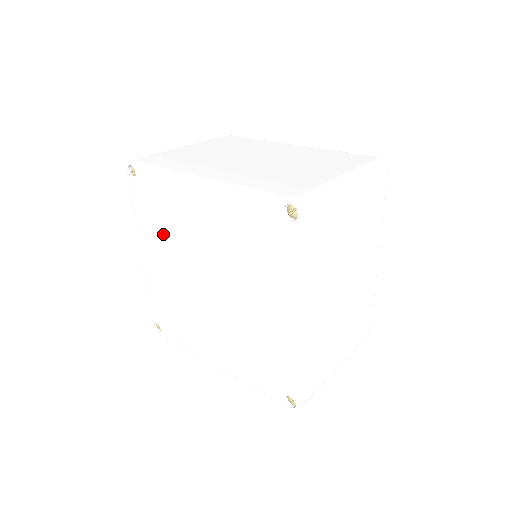
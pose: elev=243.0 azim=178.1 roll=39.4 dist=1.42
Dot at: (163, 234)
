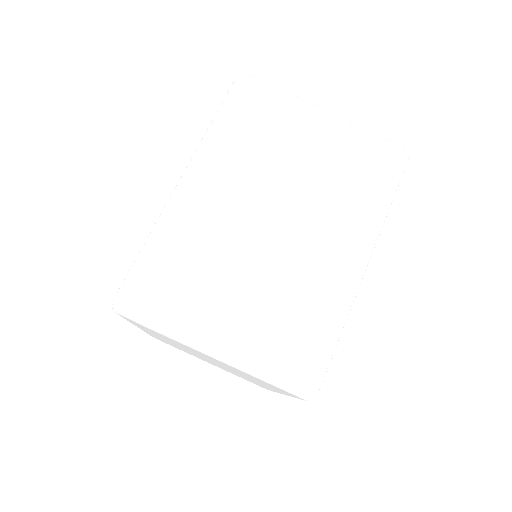
Dot at: occluded
